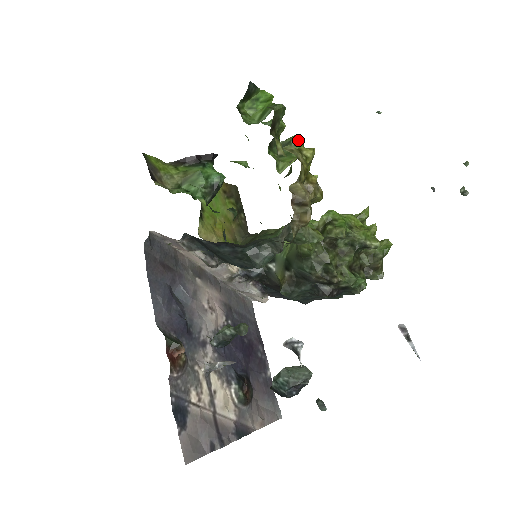
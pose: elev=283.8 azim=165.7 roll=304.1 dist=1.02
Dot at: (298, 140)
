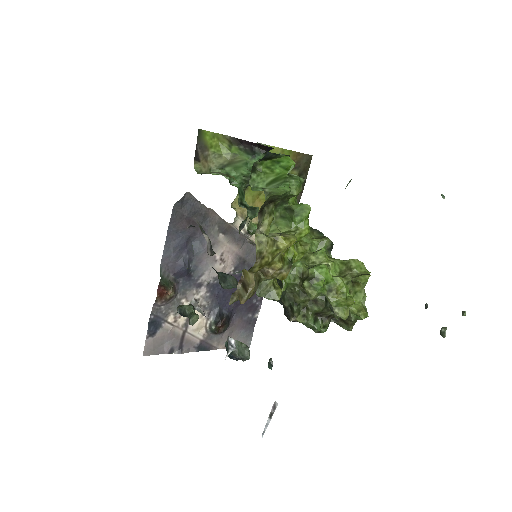
Dot at: (303, 211)
